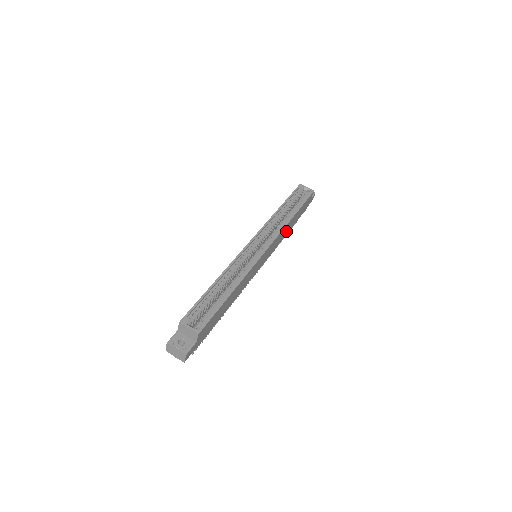
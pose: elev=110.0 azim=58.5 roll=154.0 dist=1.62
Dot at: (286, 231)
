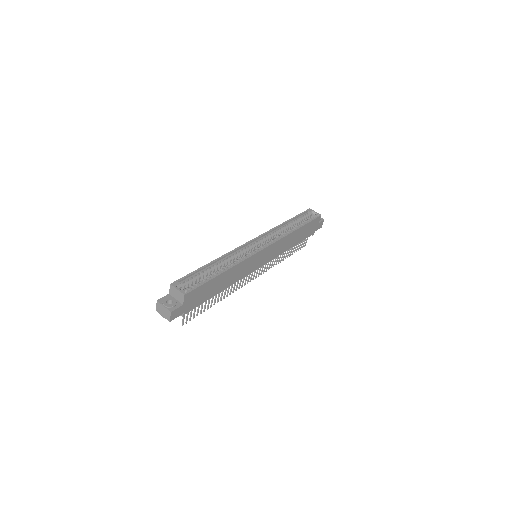
Dot at: (289, 243)
